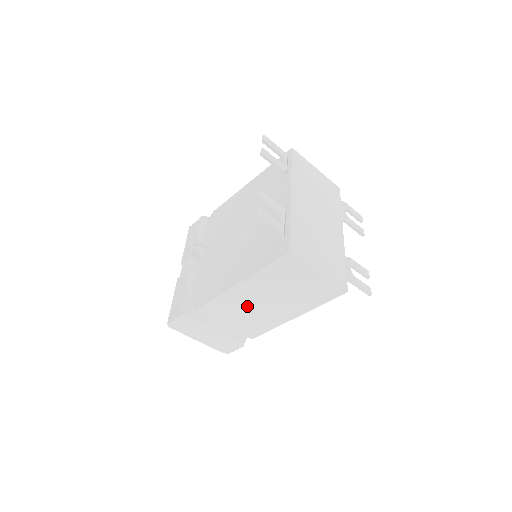
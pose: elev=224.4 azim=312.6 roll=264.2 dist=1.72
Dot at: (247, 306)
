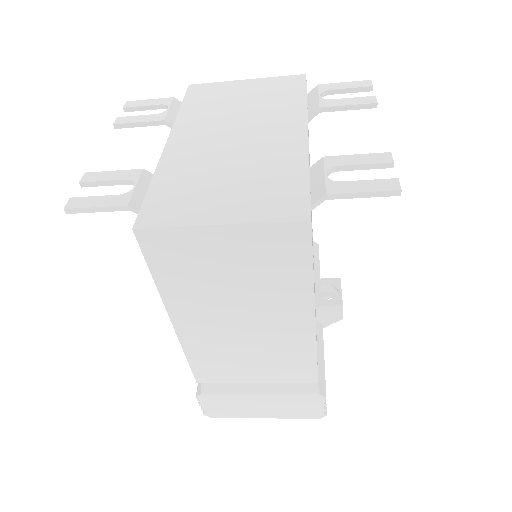
Dot at: (232, 342)
